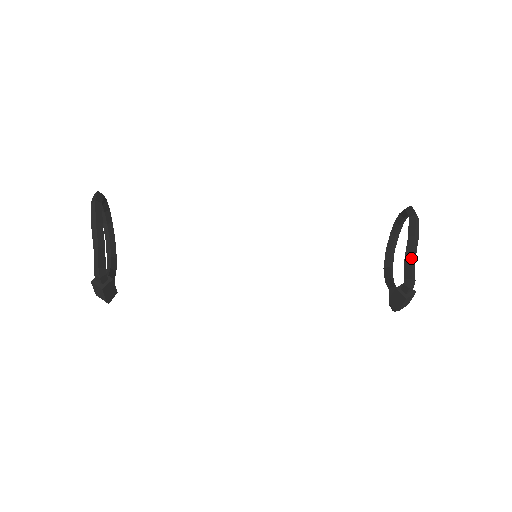
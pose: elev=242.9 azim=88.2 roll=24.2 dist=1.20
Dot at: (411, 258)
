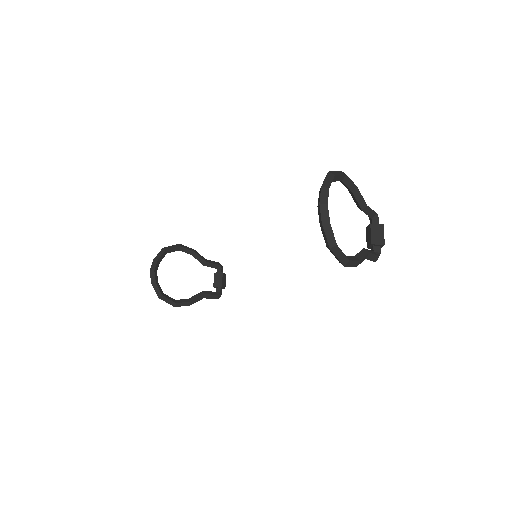
Dot at: occluded
